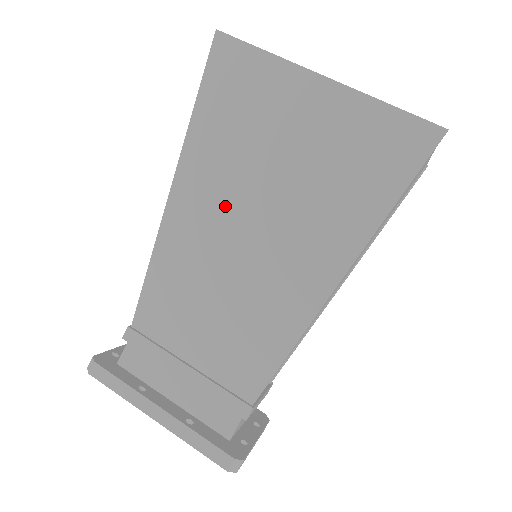
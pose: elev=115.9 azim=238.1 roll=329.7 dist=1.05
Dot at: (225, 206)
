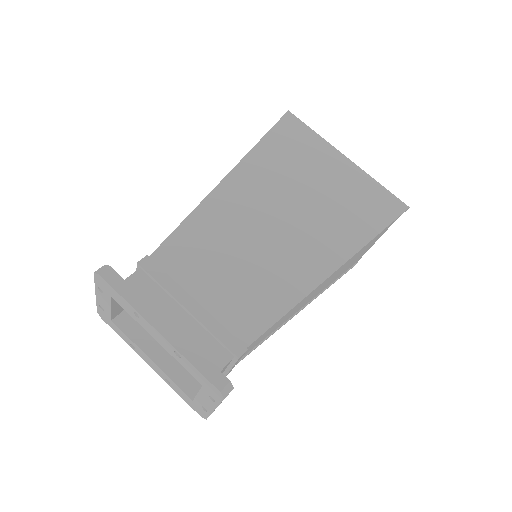
Dot at: (266, 199)
